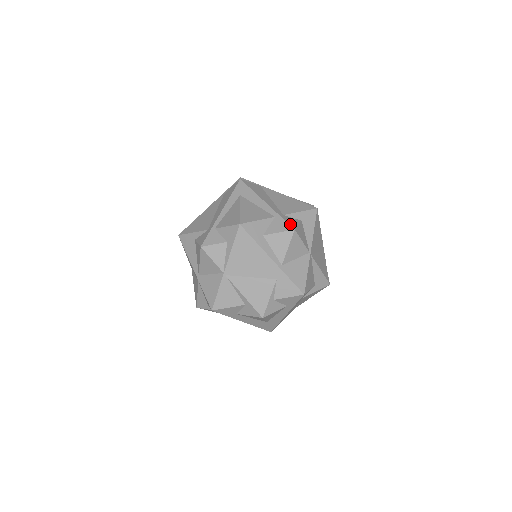
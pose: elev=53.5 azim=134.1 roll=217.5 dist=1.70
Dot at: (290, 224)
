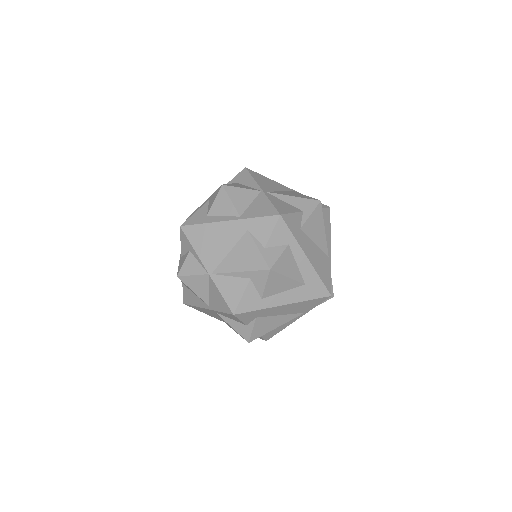
Dot at: (219, 188)
